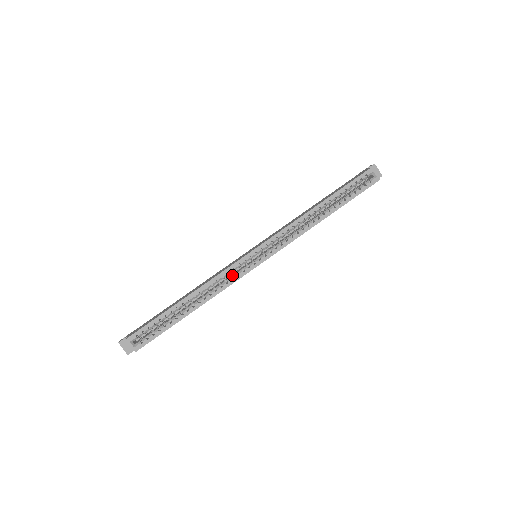
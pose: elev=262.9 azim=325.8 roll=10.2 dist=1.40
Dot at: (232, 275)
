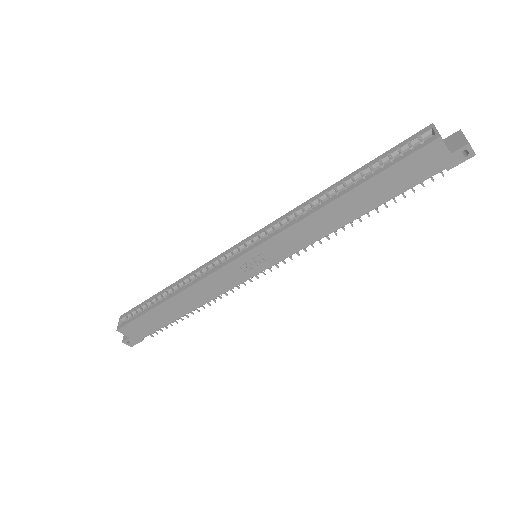
Dot at: occluded
